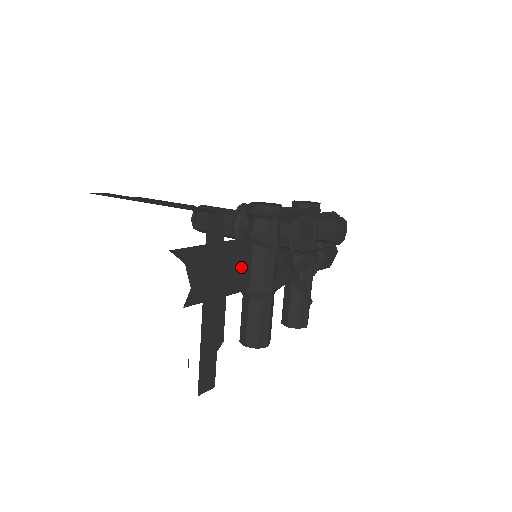
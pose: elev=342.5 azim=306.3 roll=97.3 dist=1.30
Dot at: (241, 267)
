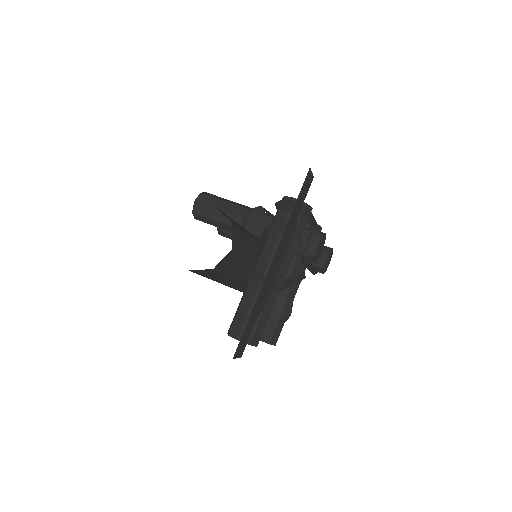
Dot at: (256, 256)
